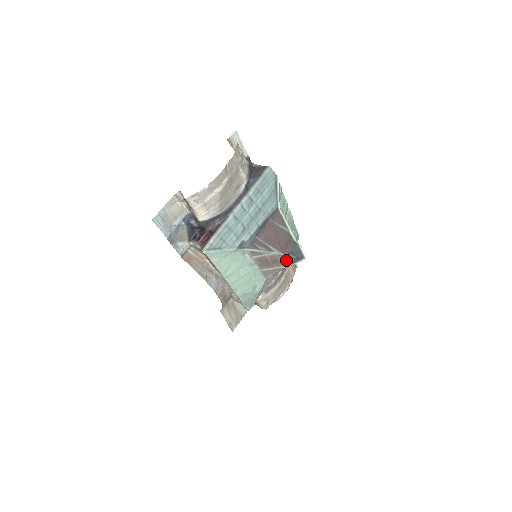
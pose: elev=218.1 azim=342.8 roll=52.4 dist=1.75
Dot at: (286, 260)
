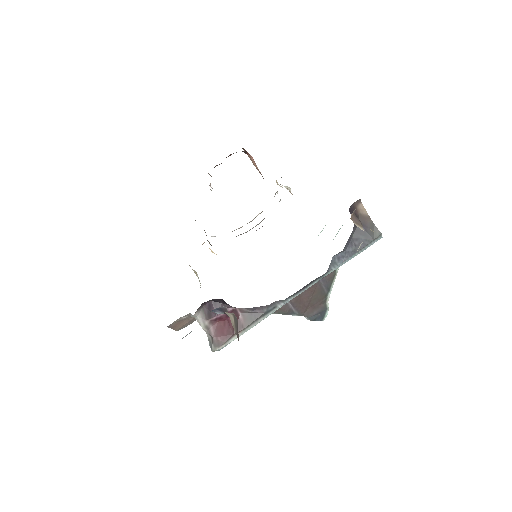
Dot at: occluded
